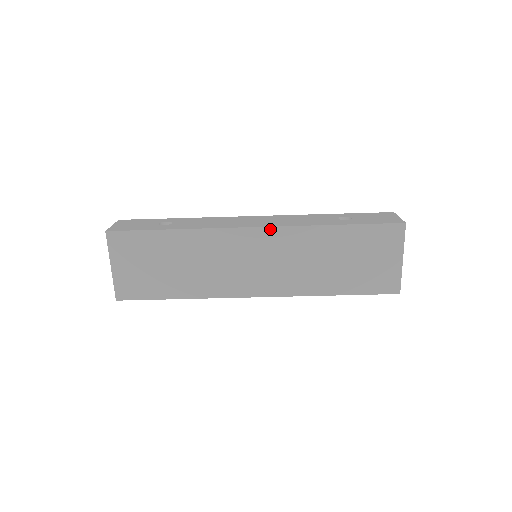
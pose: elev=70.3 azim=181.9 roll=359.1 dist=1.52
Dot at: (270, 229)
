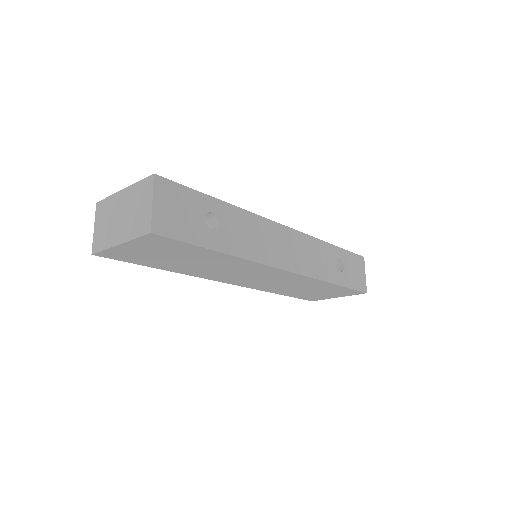
Dot at: (296, 274)
